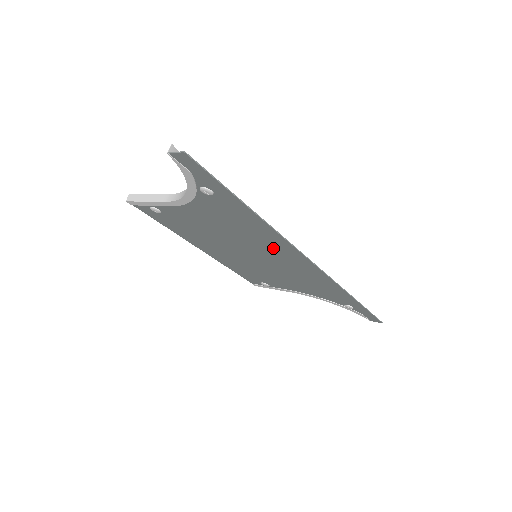
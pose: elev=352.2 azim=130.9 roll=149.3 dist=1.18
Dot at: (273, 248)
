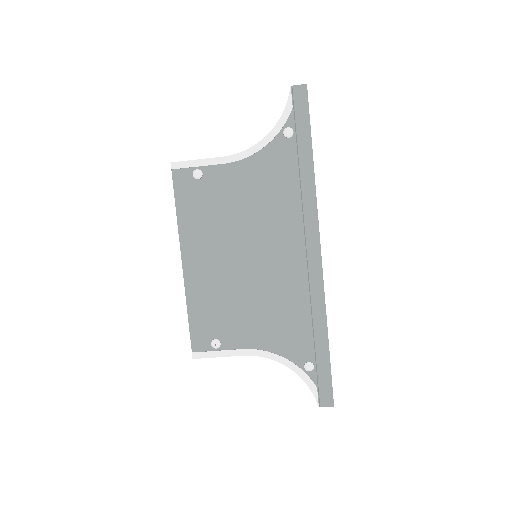
Dot at: (291, 228)
